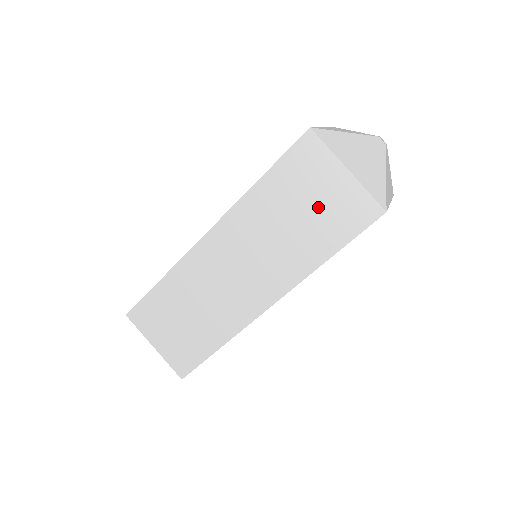
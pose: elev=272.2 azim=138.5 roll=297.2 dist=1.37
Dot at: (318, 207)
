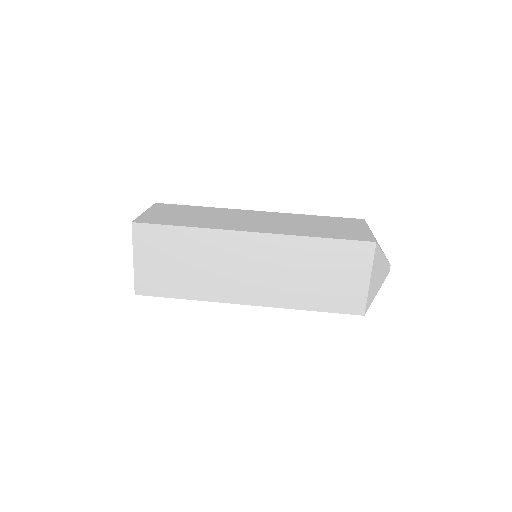
Dot at: (335, 282)
